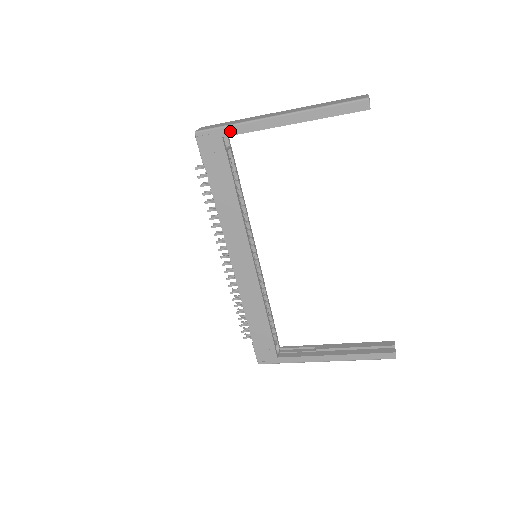
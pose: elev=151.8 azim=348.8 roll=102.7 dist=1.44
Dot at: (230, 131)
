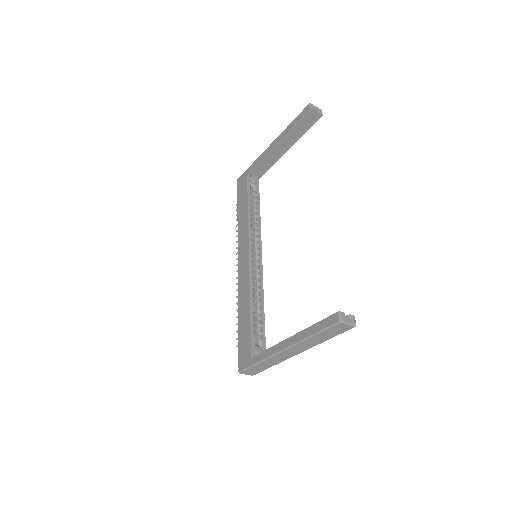
Dot at: (250, 168)
